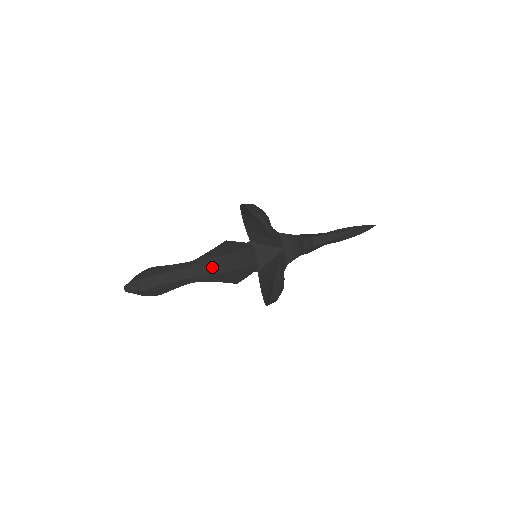
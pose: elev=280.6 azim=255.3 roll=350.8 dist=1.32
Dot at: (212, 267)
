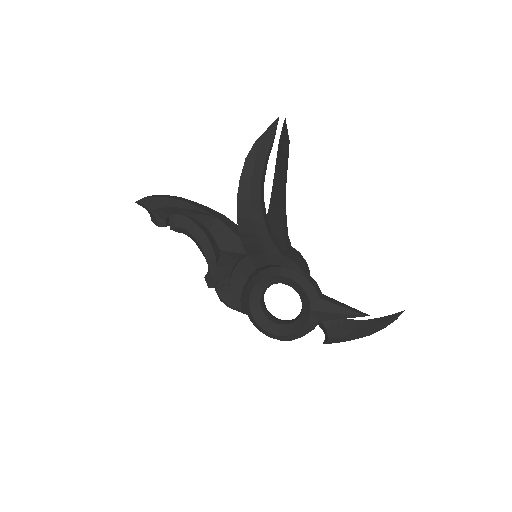
Dot at: (214, 213)
